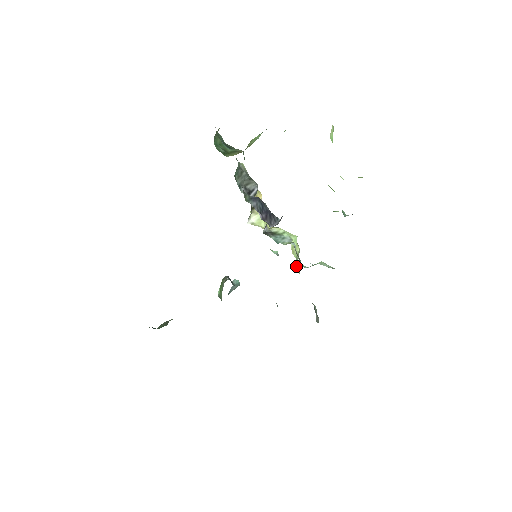
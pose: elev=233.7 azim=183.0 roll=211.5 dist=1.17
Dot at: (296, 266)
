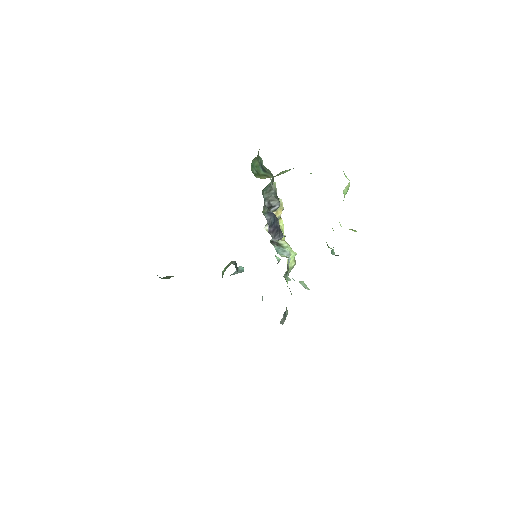
Dot at: occluded
